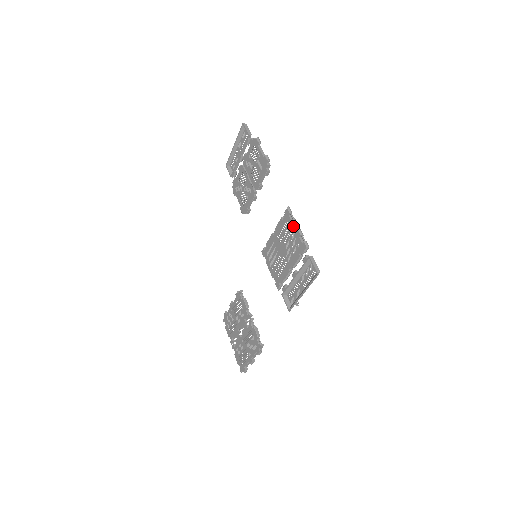
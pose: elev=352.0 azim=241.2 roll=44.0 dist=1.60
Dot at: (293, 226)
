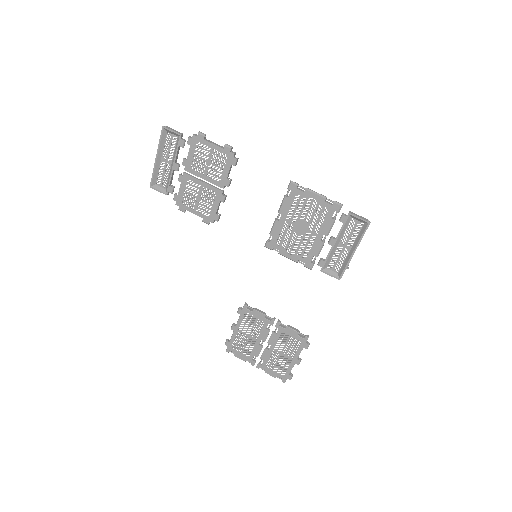
Dot at: (310, 195)
